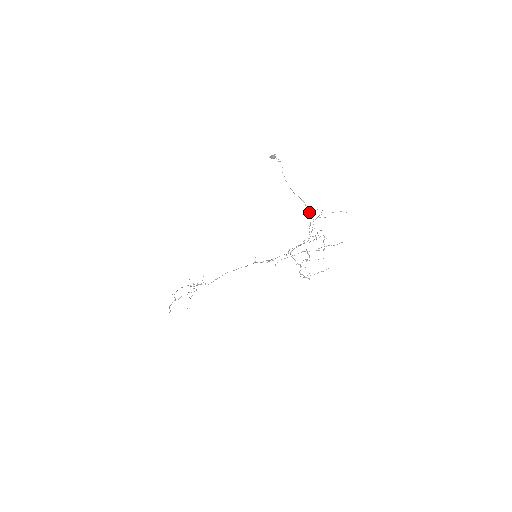
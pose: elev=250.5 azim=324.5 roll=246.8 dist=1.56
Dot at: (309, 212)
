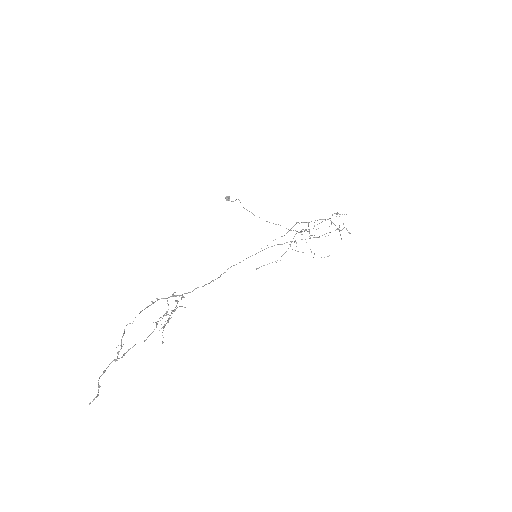
Dot at: occluded
